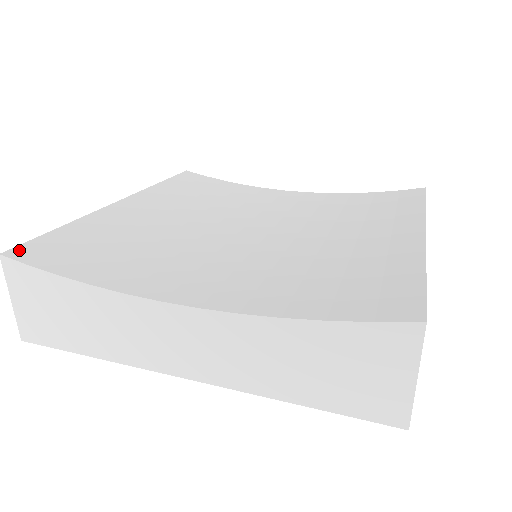
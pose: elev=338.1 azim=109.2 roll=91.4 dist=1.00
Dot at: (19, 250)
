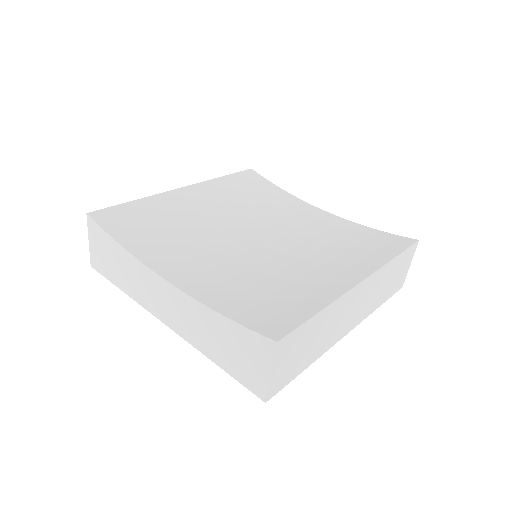
Dot at: (99, 213)
